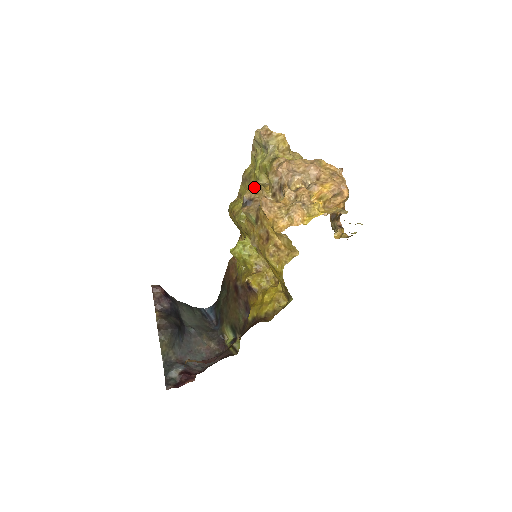
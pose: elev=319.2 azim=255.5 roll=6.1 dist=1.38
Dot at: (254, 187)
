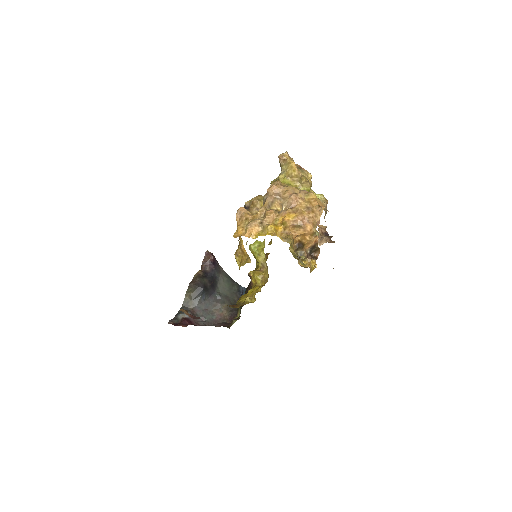
Dot at: (255, 198)
